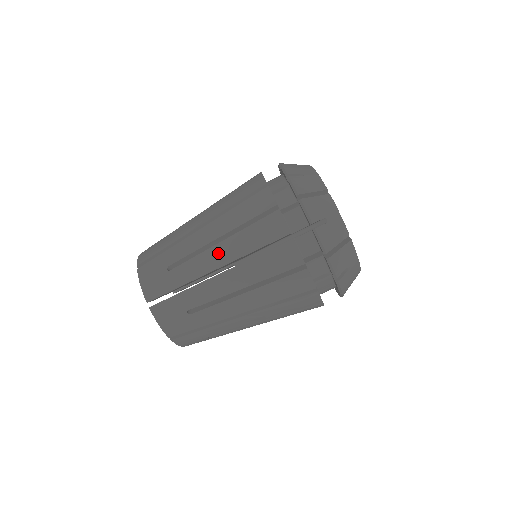
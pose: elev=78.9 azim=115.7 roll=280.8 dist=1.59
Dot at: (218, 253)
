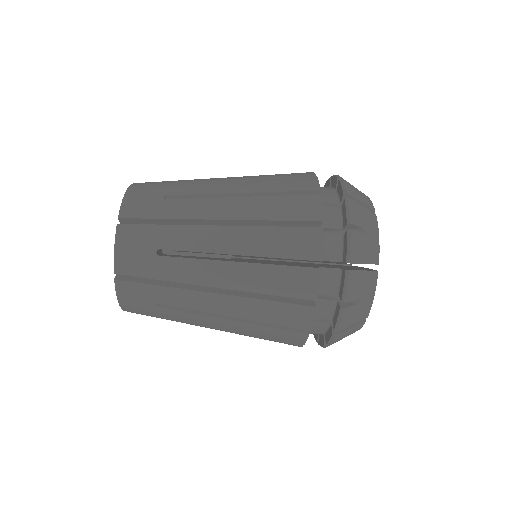
Dot at: (223, 324)
